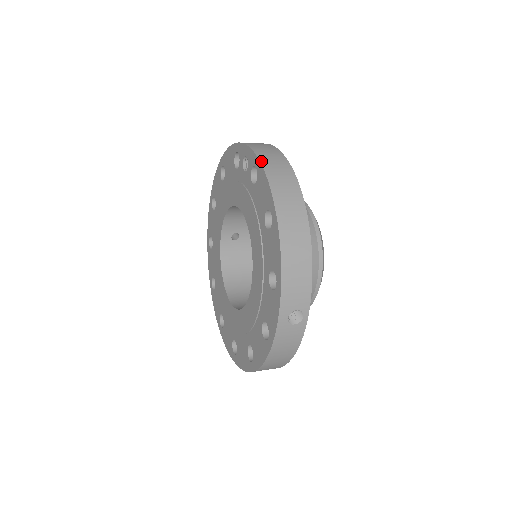
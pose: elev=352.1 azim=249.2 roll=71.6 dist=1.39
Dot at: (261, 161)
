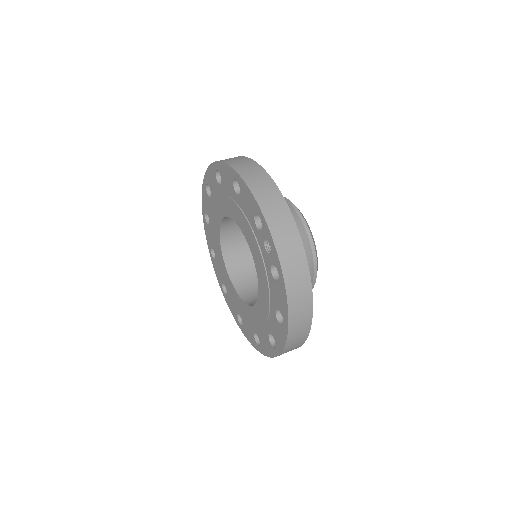
Dot at: (285, 281)
